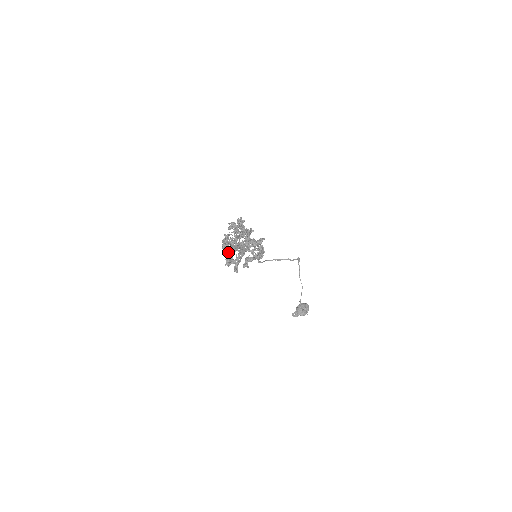
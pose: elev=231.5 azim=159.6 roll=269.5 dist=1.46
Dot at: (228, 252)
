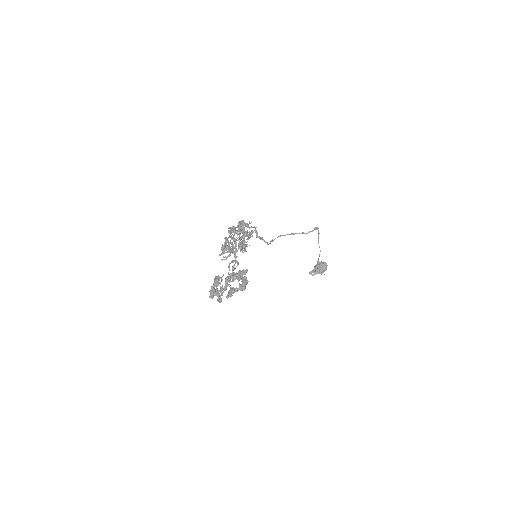
Dot at: (213, 284)
